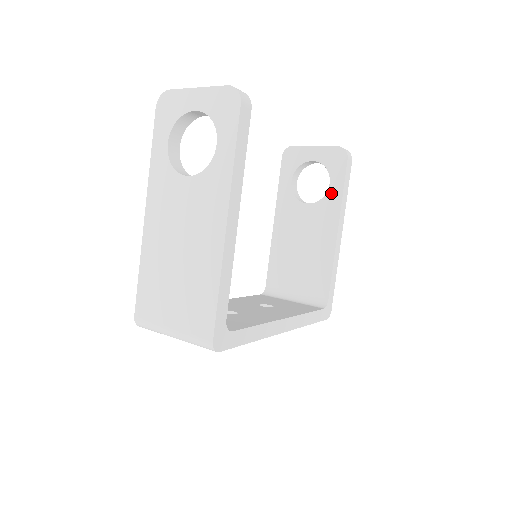
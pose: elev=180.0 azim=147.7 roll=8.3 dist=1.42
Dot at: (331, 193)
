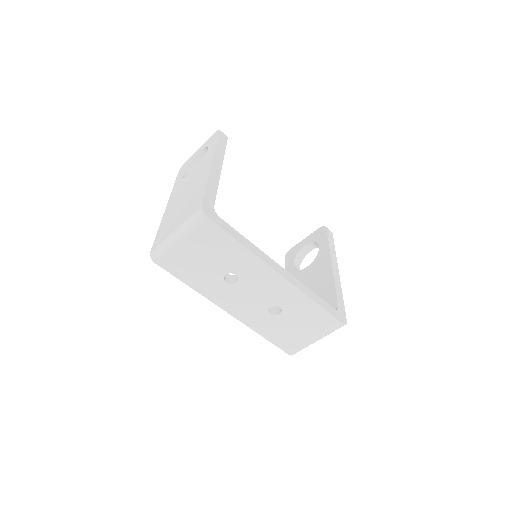
Dot at: (321, 250)
